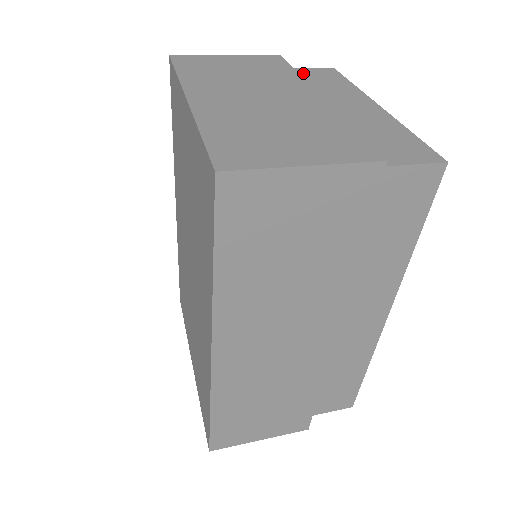
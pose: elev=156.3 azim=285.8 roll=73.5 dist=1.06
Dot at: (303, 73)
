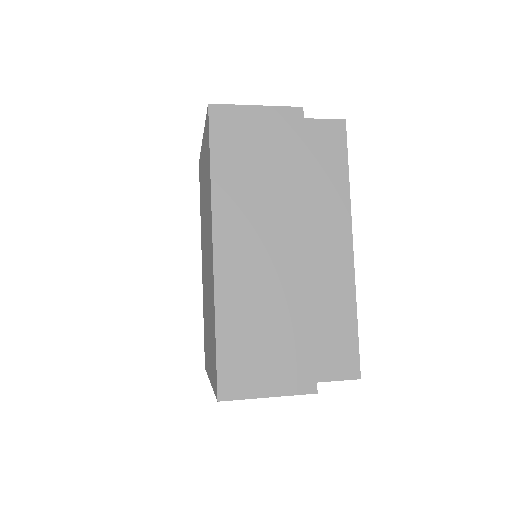
Dot at: occluded
